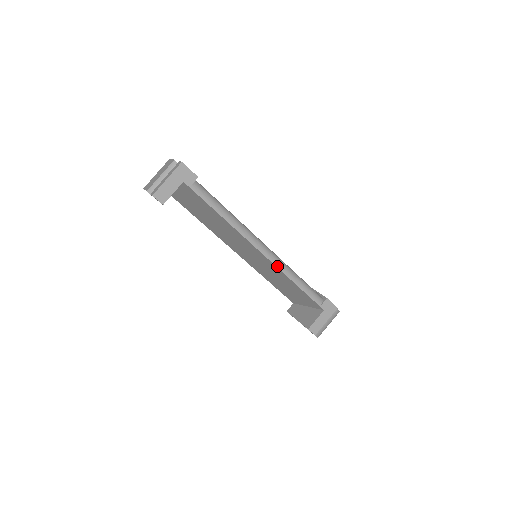
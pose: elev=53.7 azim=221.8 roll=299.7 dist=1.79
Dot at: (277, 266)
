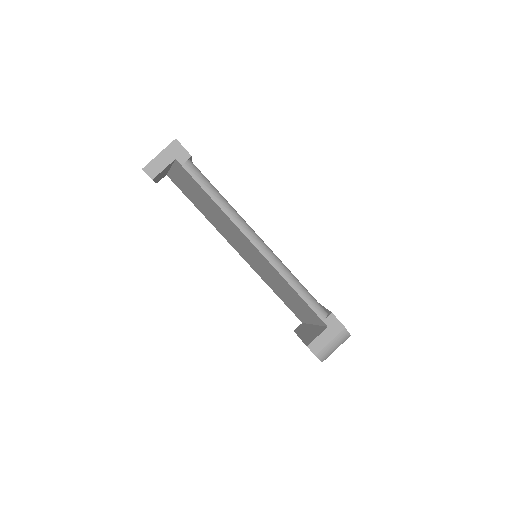
Dot at: (273, 265)
